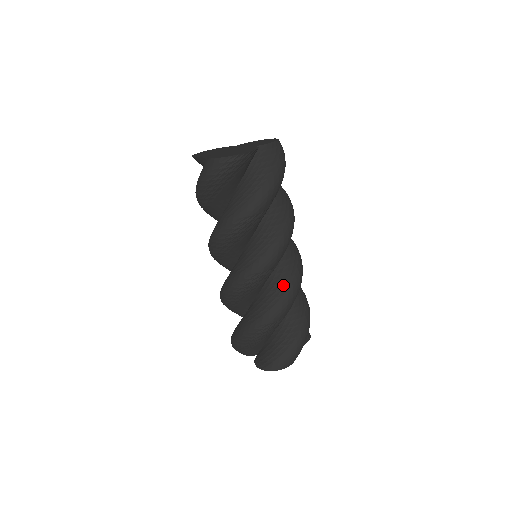
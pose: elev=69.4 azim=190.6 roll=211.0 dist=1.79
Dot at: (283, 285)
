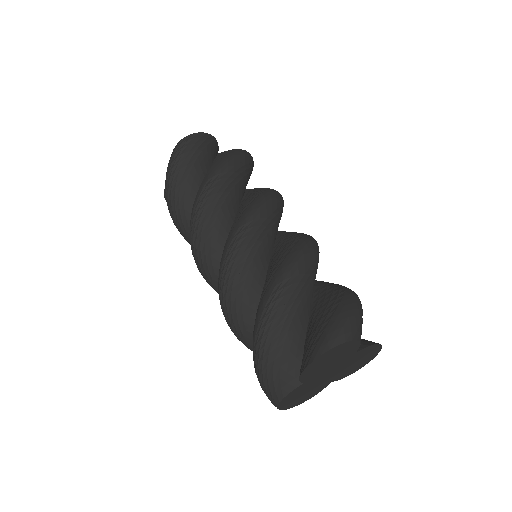
Dot at: (291, 243)
